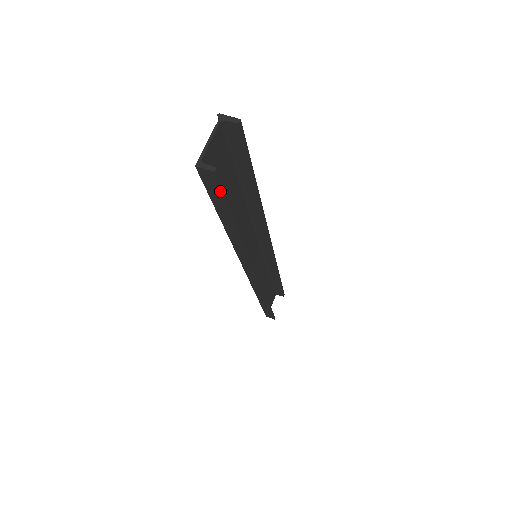
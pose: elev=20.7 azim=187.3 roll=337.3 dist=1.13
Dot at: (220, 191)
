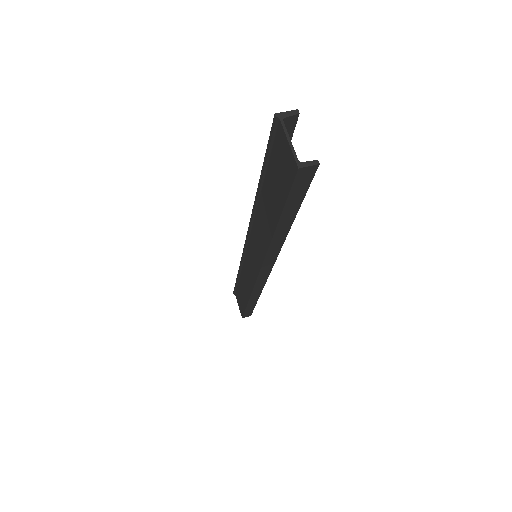
Dot at: (307, 185)
